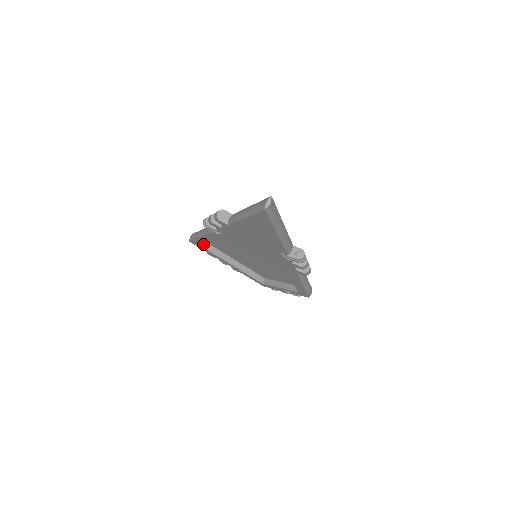
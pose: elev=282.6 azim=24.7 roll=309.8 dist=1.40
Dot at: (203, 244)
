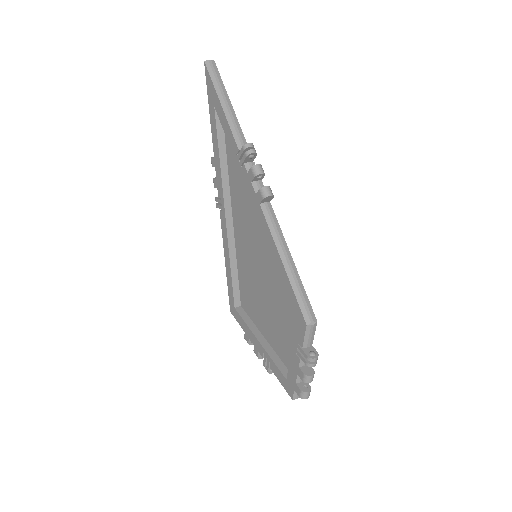
Dot at: (233, 291)
